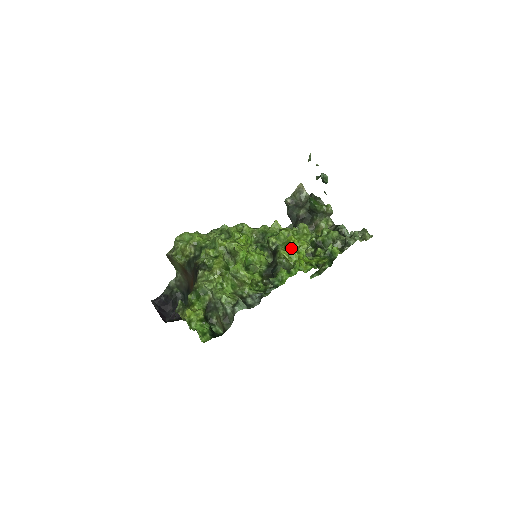
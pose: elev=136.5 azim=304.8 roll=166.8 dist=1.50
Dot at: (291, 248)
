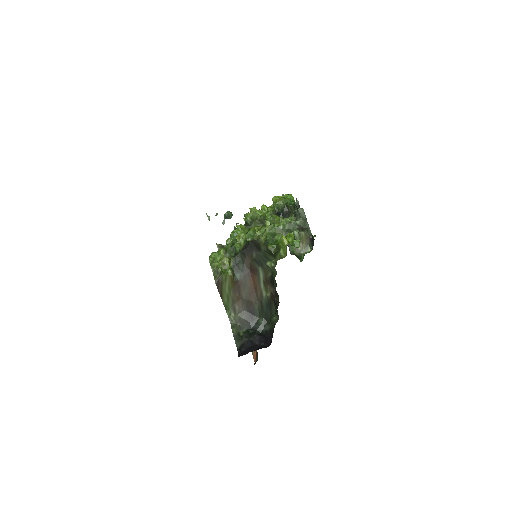
Dot at: occluded
